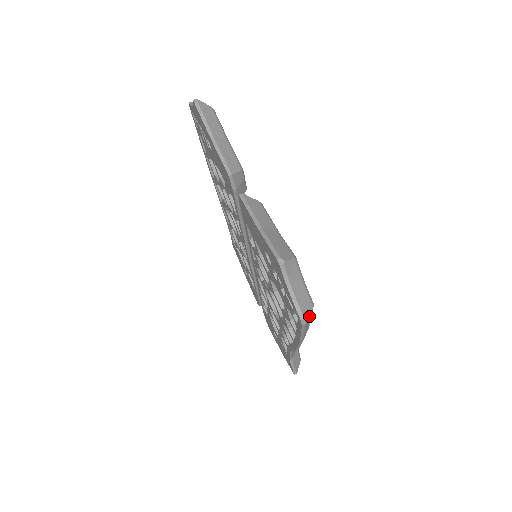
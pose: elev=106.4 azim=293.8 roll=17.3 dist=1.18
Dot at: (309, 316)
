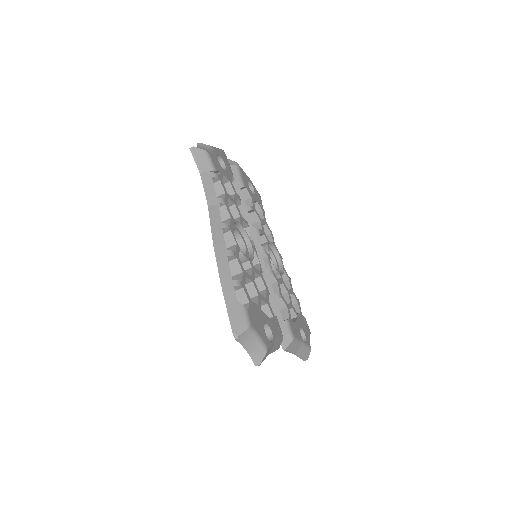
Dot at: occluded
